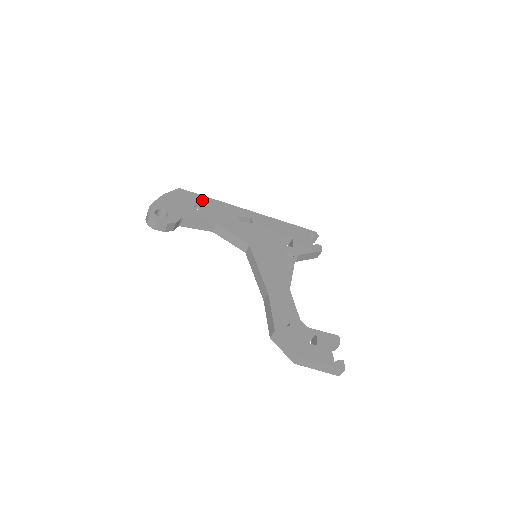
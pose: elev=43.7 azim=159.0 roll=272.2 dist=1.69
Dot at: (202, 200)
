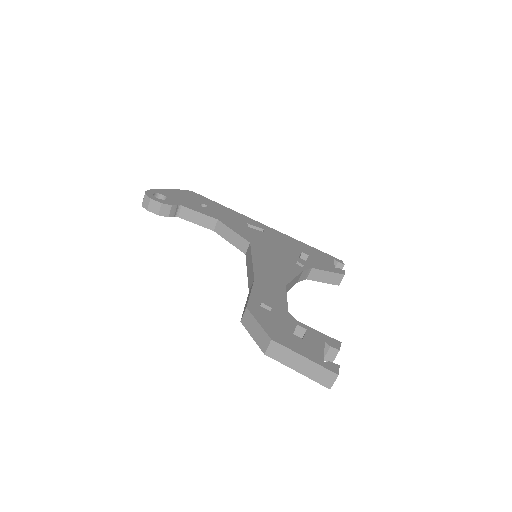
Dot at: (212, 203)
